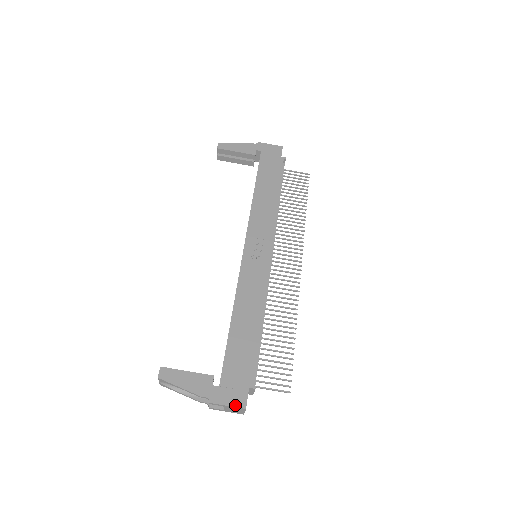
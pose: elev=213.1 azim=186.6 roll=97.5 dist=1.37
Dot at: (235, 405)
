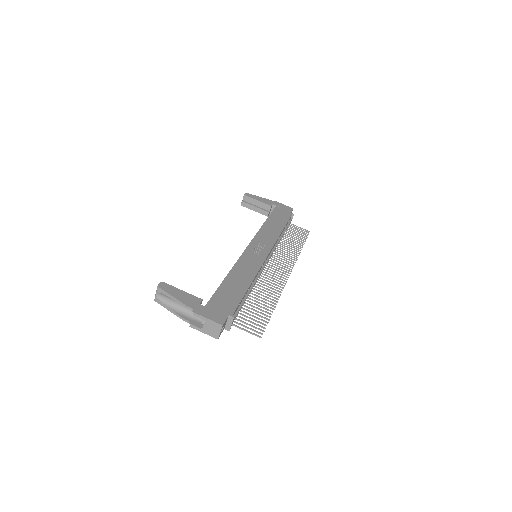
Dot at: (214, 320)
